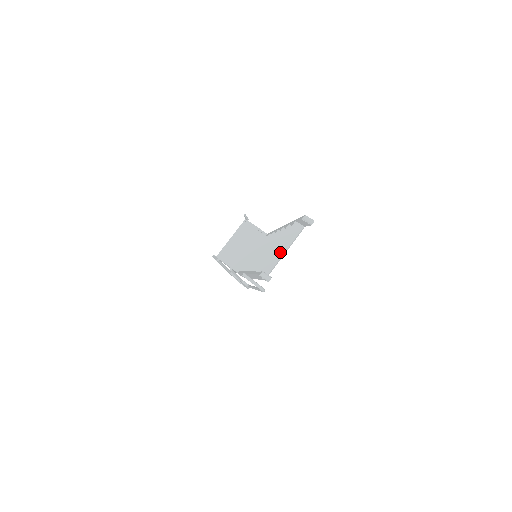
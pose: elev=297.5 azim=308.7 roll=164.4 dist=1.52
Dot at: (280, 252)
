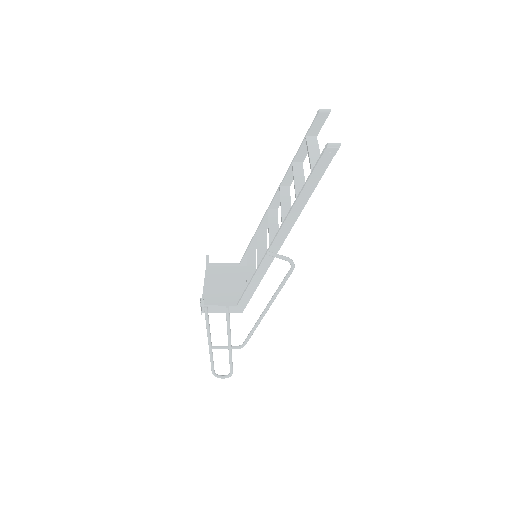
Dot at: (316, 153)
